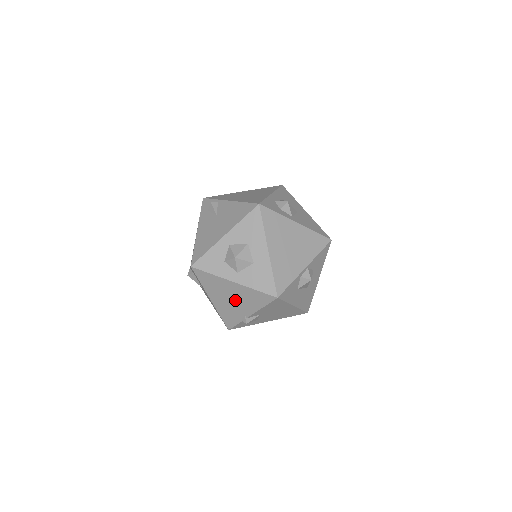
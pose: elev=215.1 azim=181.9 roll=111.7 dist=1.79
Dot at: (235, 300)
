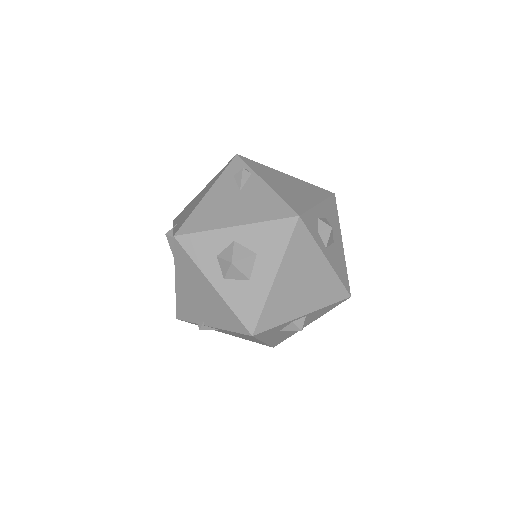
Dot at: (203, 302)
